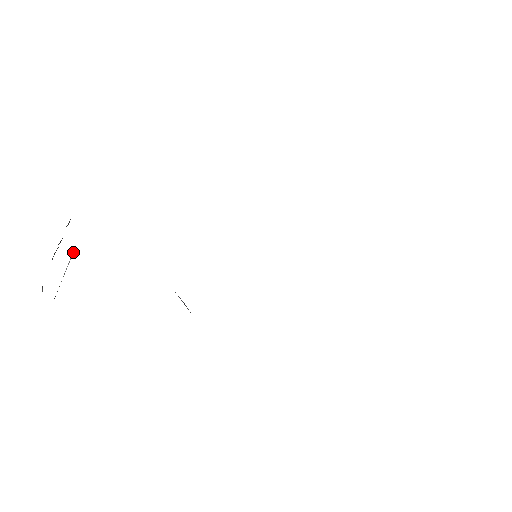
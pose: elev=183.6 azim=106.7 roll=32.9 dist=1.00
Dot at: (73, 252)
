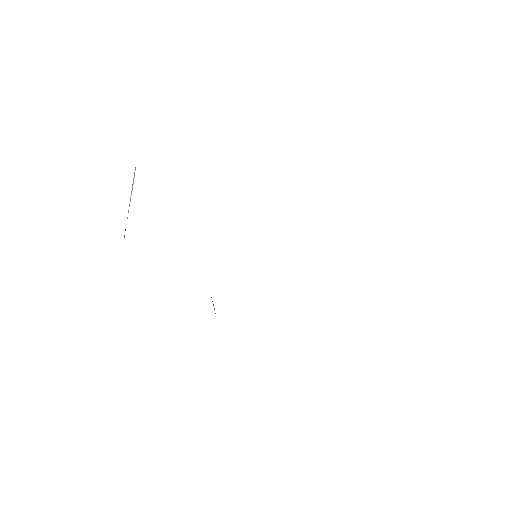
Dot at: occluded
